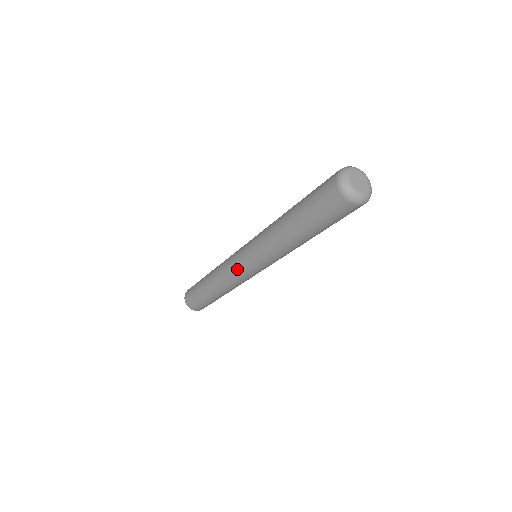
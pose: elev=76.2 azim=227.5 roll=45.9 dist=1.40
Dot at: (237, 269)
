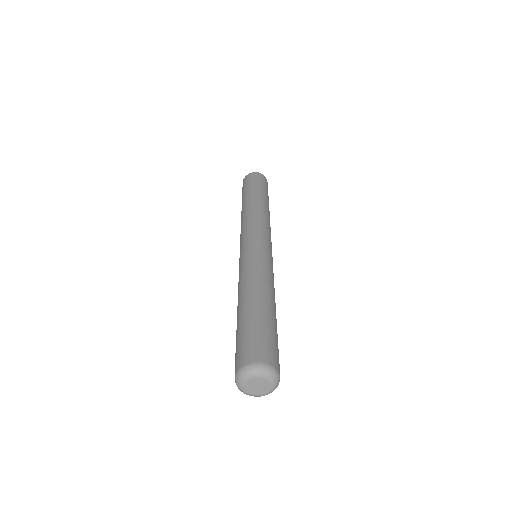
Dot at: occluded
